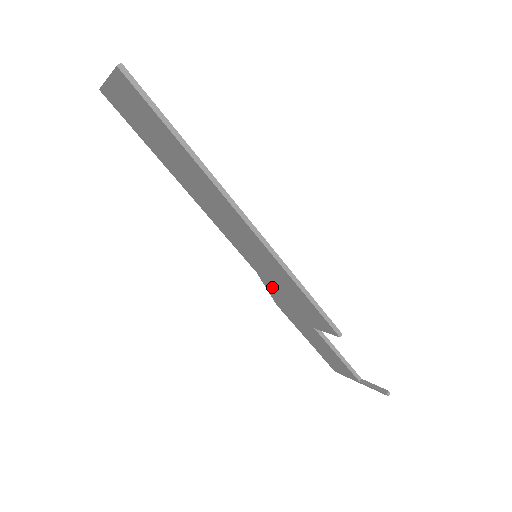
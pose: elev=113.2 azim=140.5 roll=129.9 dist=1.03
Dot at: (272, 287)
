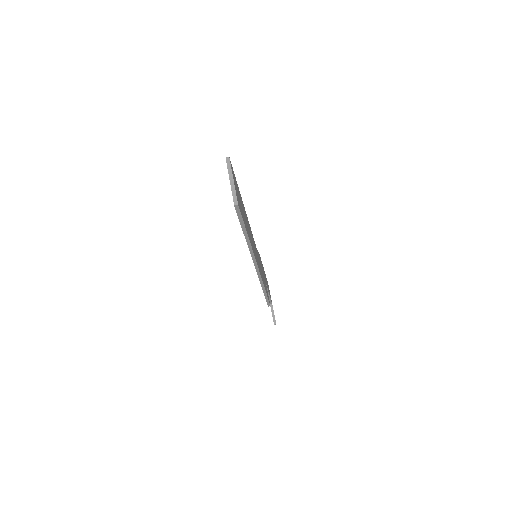
Dot at: occluded
